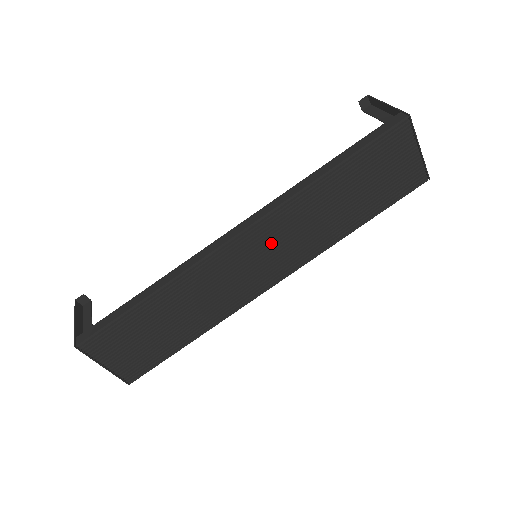
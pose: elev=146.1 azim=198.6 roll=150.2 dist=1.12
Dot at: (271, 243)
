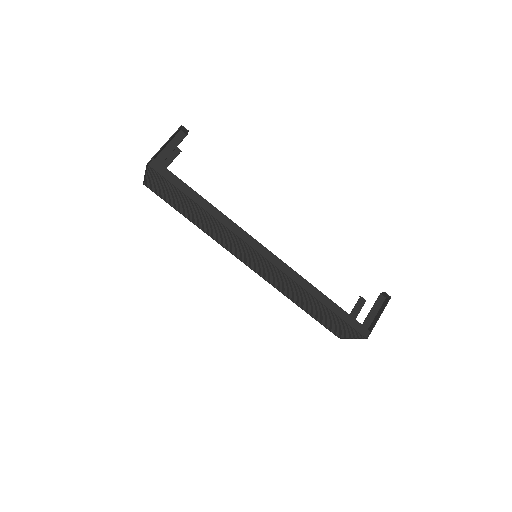
Dot at: (266, 268)
